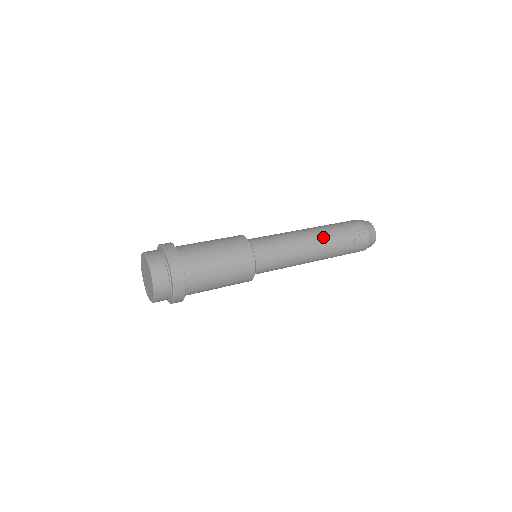
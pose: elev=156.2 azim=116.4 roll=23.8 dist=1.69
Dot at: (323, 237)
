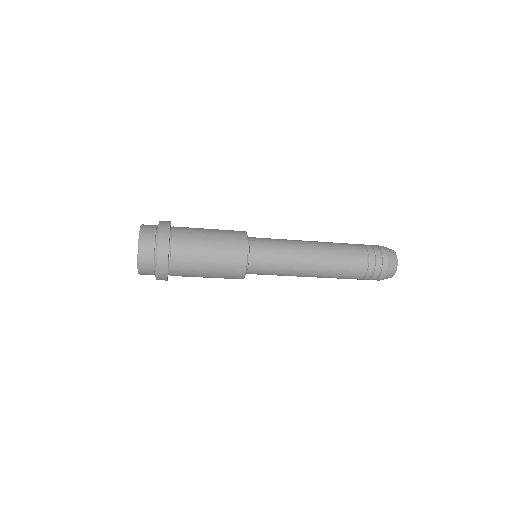
Dot at: (331, 247)
